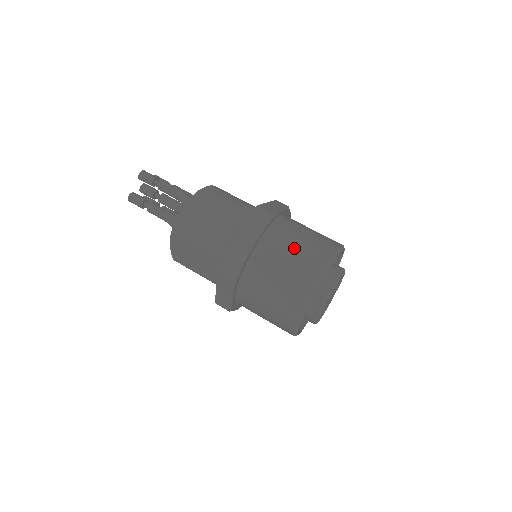
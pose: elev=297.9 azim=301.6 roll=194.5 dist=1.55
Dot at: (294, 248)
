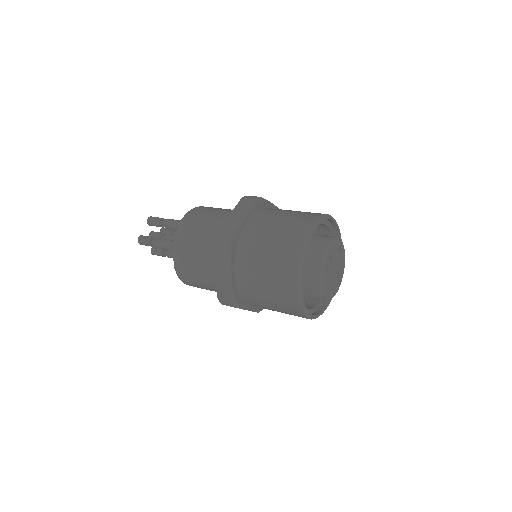
Dot at: (284, 215)
